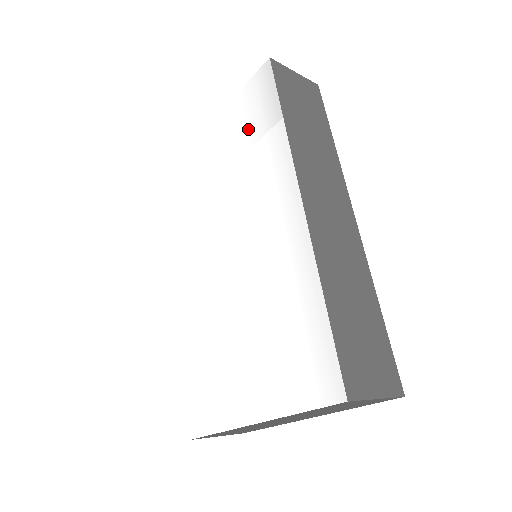
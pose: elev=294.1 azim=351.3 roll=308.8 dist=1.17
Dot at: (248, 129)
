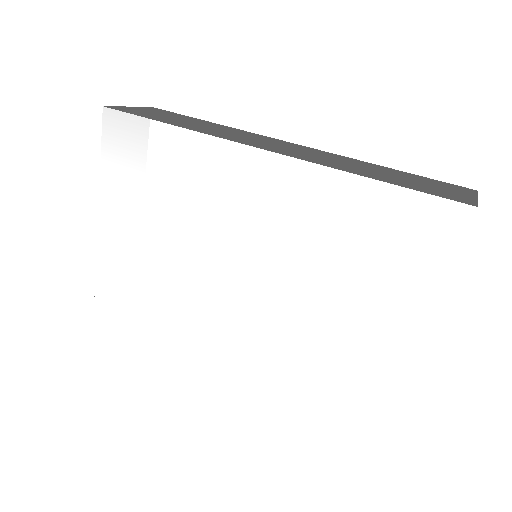
Dot at: (145, 172)
